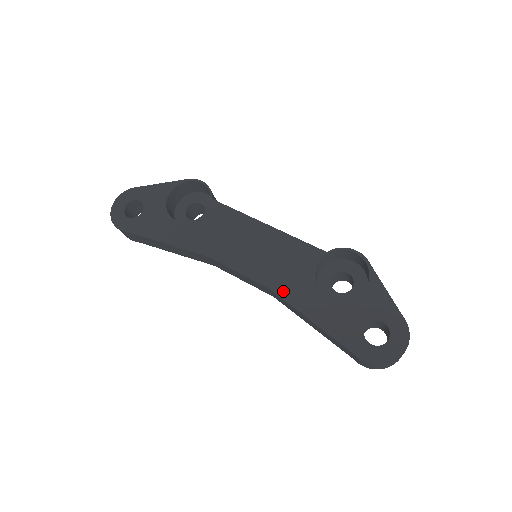
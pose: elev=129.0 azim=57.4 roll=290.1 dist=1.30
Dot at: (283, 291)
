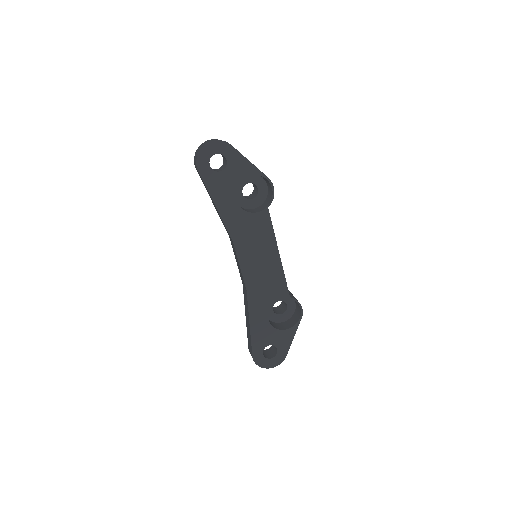
Dot at: (252, 298)
